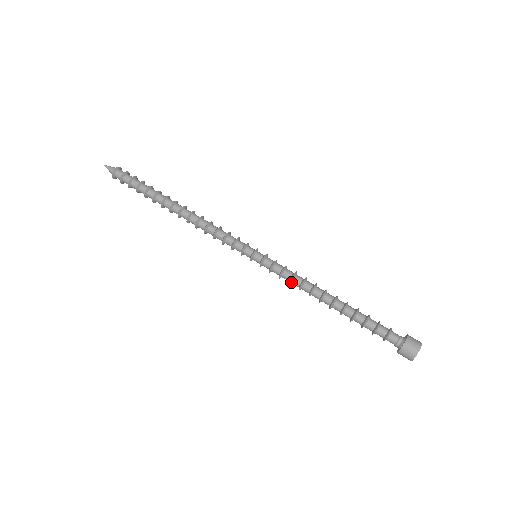
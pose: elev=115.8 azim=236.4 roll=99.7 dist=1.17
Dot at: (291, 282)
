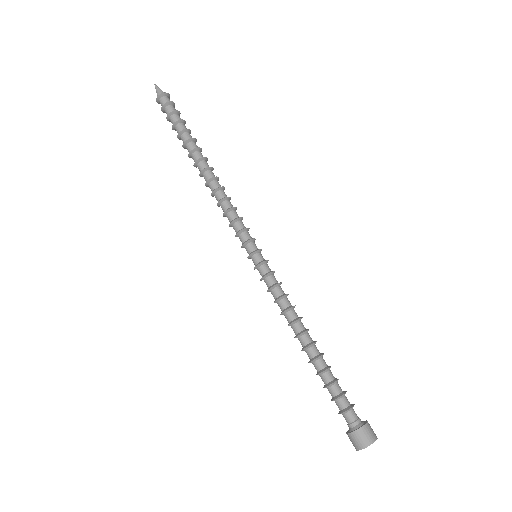
Dot at: (278, 302)
